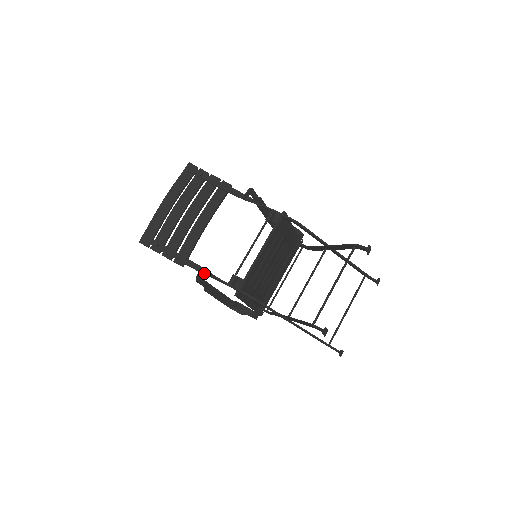
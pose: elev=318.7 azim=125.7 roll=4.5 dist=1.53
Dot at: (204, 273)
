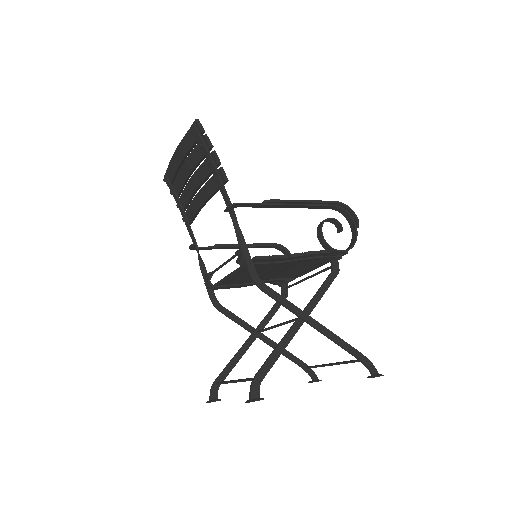
Dot at: (196, 249)
